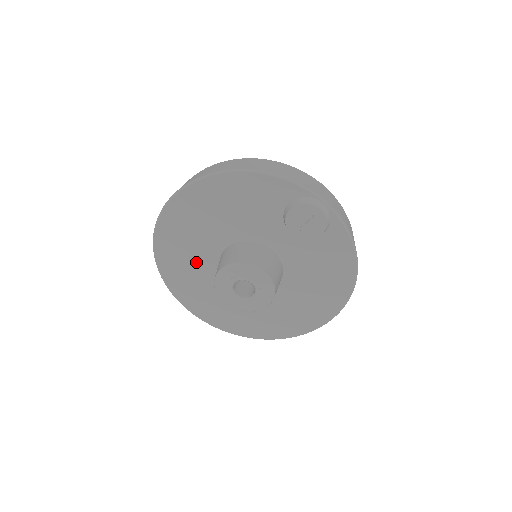
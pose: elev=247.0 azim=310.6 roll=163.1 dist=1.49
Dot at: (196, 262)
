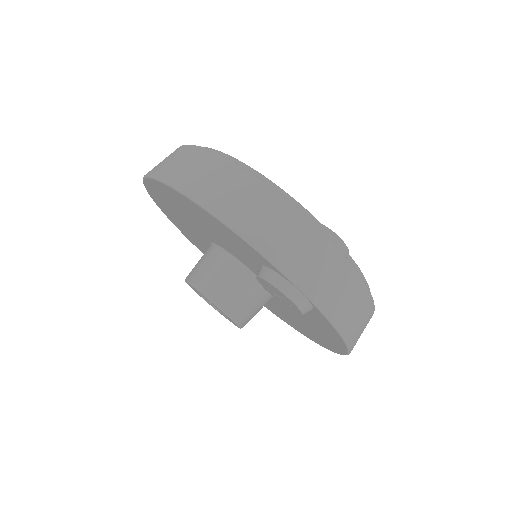
Dot at: (191, 231)
